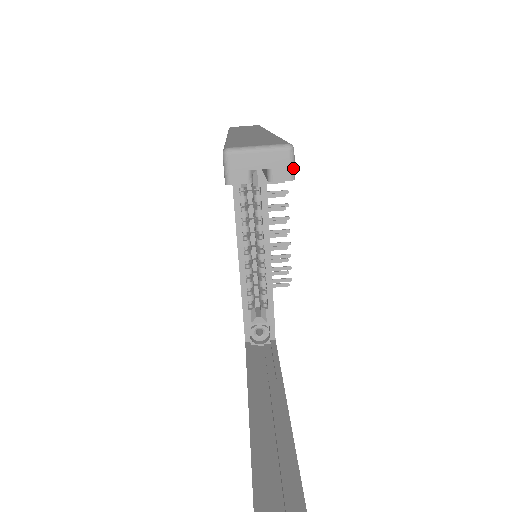
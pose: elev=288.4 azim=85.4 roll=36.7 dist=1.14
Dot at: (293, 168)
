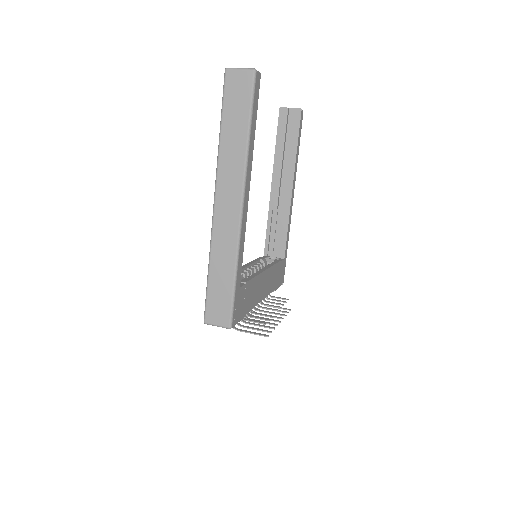
Dot at: occluded
